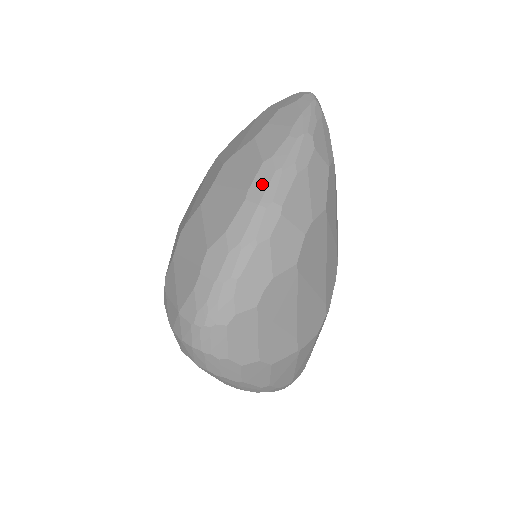
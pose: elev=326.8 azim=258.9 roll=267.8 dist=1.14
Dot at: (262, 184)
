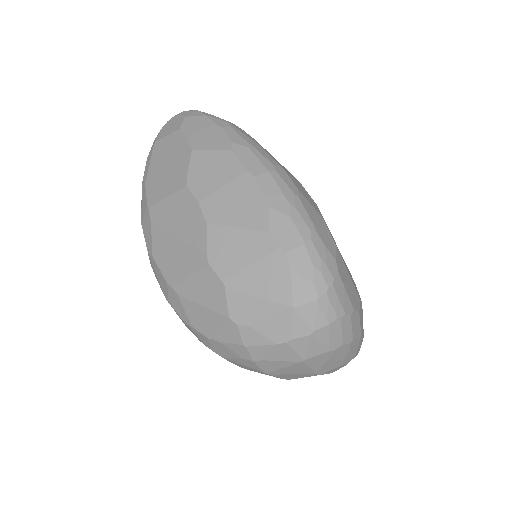
Dot at: (252, 160)
